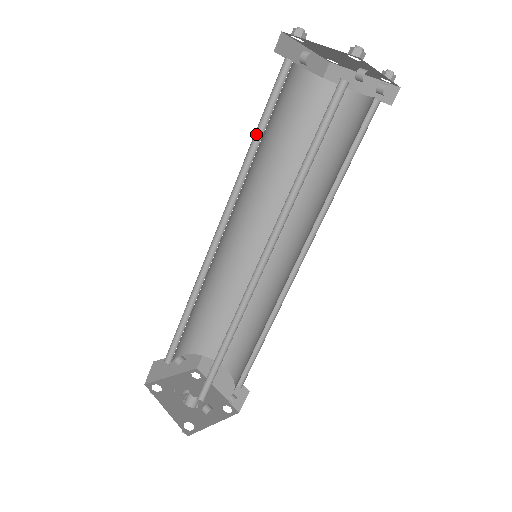
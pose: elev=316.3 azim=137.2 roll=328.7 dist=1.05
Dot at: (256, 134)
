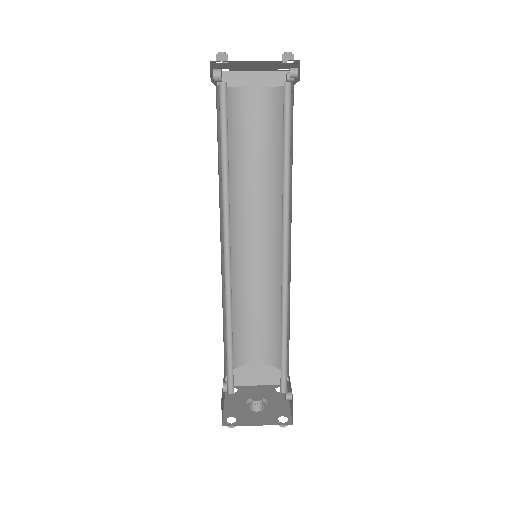
Dot at: occluded
